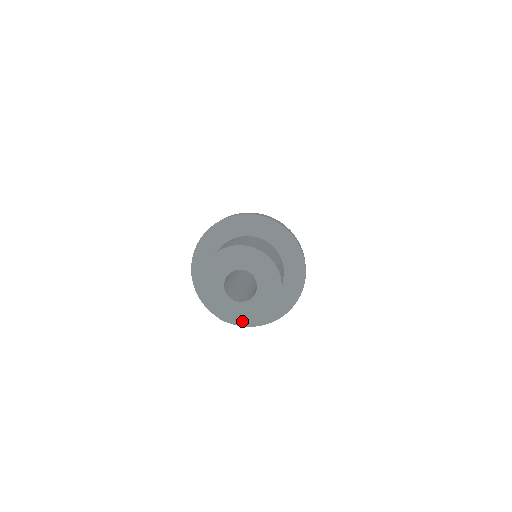
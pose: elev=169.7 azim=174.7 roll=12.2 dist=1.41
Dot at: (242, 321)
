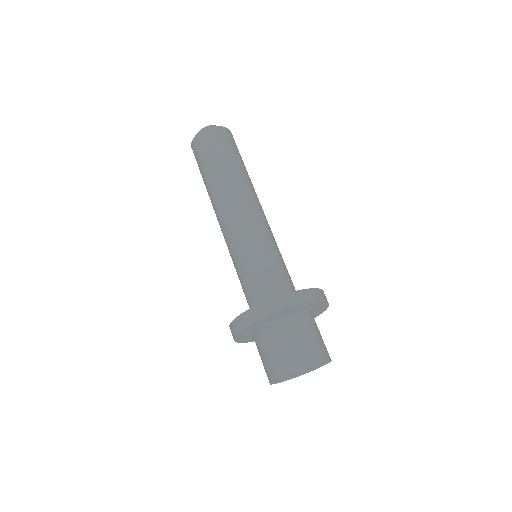
Dot at: occluded
